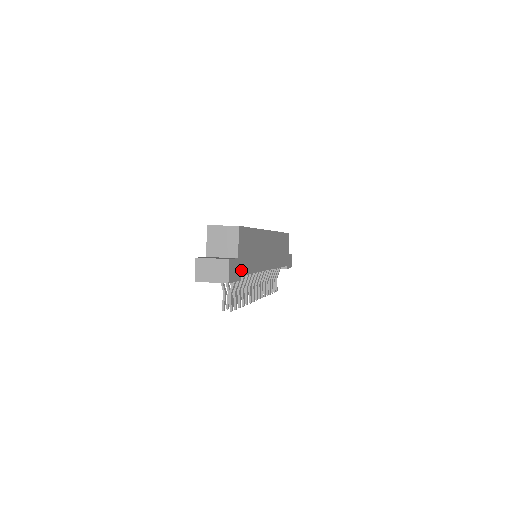
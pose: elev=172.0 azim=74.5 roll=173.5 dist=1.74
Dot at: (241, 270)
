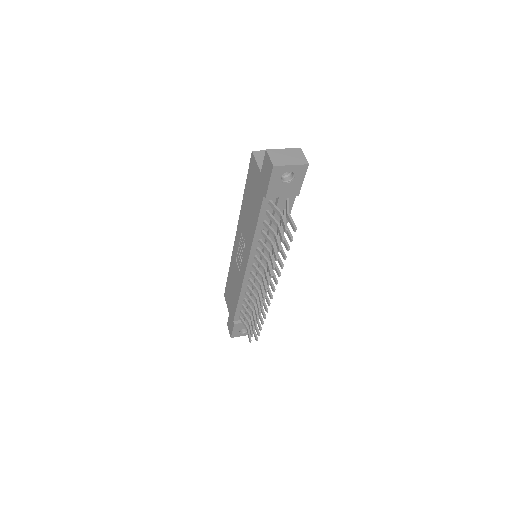
Dot at: occluded
